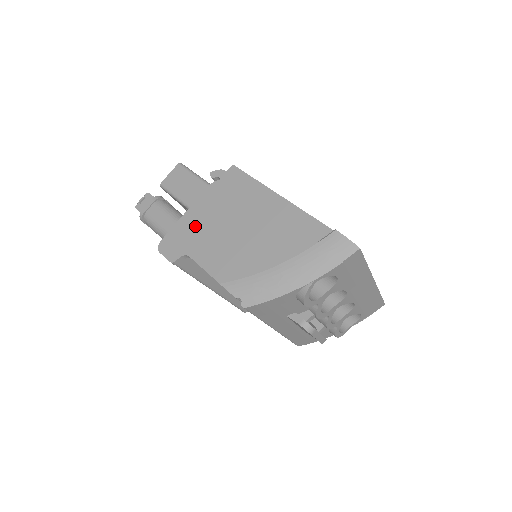
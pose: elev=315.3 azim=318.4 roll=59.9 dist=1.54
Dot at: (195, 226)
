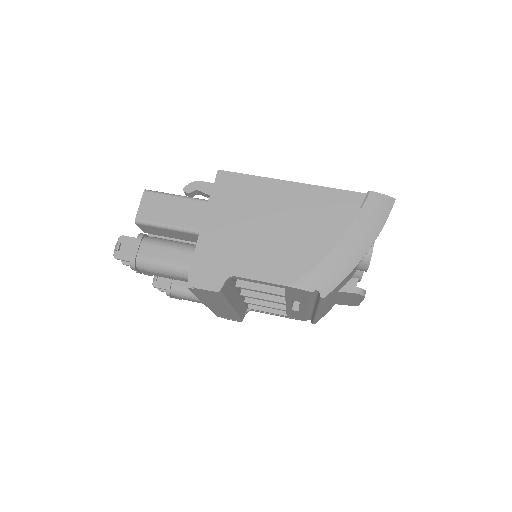
Dot at: (221, 244)
